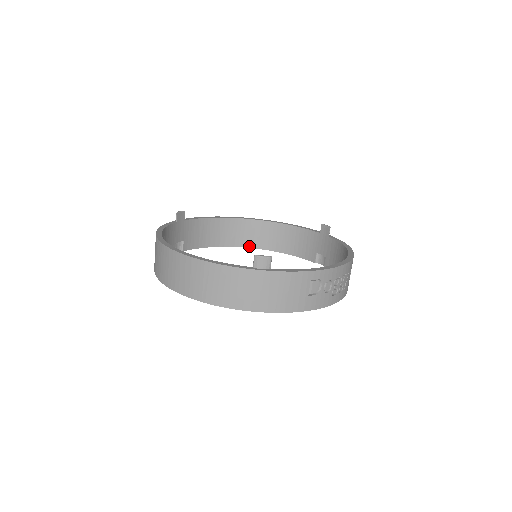
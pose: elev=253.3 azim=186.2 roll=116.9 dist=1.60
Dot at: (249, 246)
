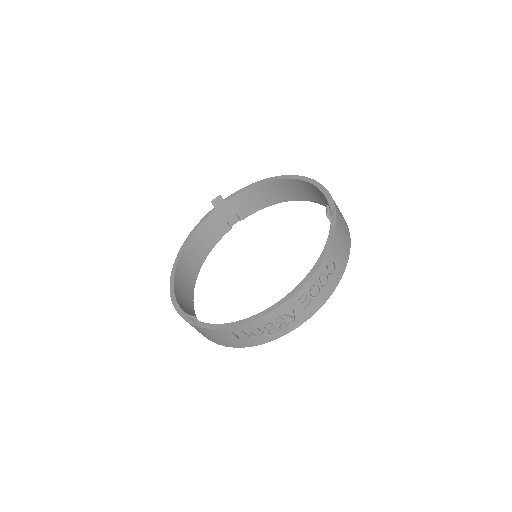
Dot at: (304, 199)
